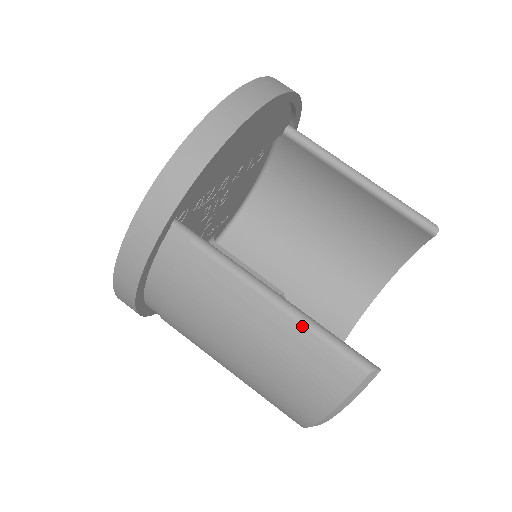
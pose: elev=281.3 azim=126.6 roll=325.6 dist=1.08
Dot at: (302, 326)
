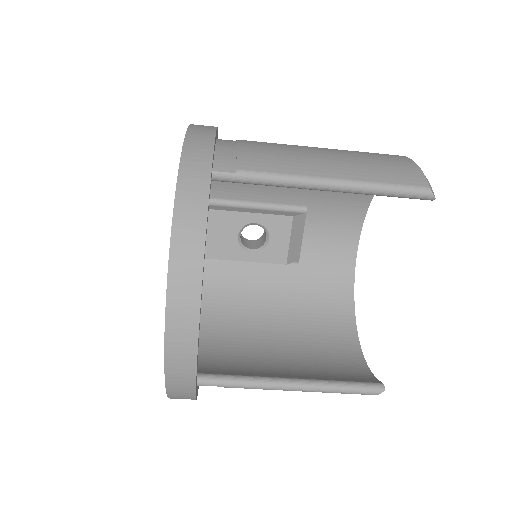
Dot at: occluded
